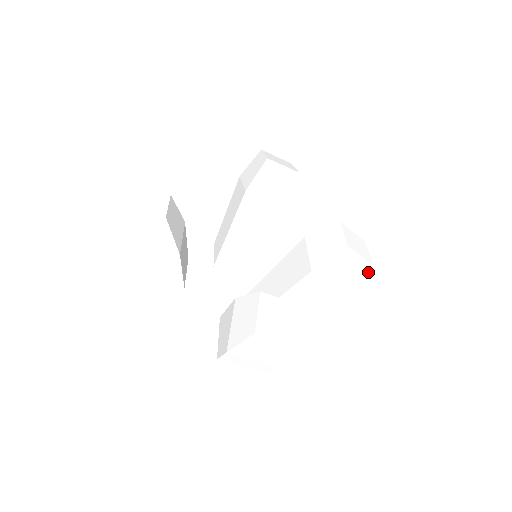
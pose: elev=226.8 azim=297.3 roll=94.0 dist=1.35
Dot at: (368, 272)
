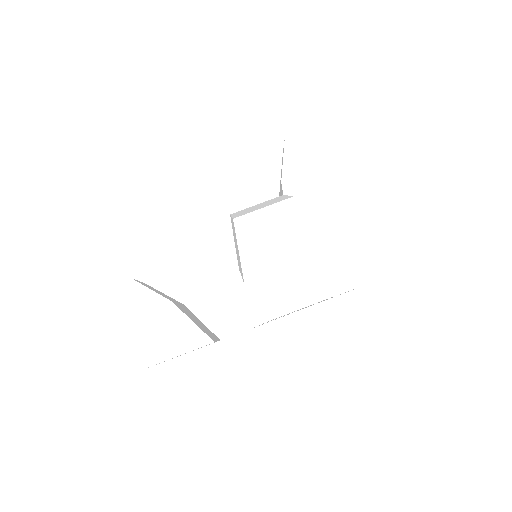
Dot at: (335, 141)
